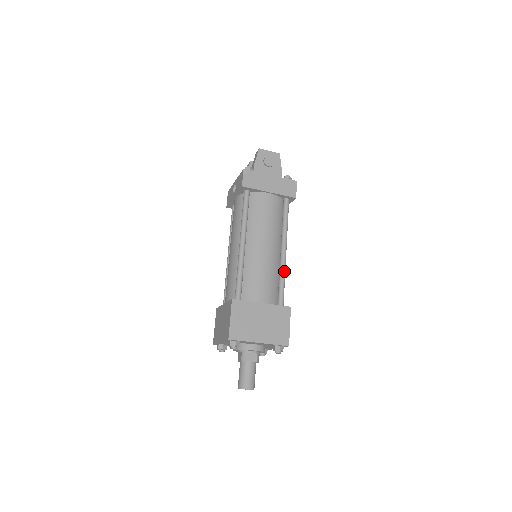
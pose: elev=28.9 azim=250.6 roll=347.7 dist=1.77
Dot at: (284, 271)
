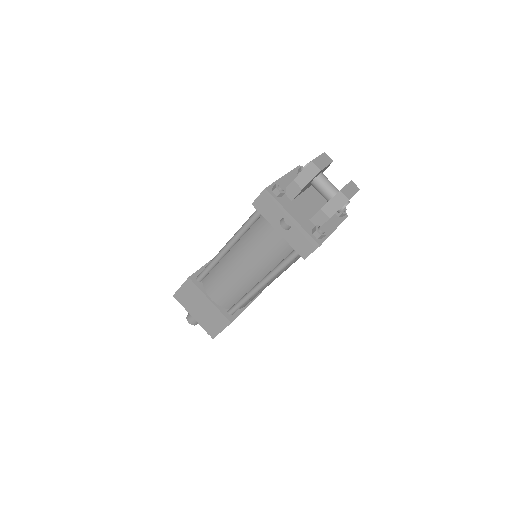
Dot at: occluded
